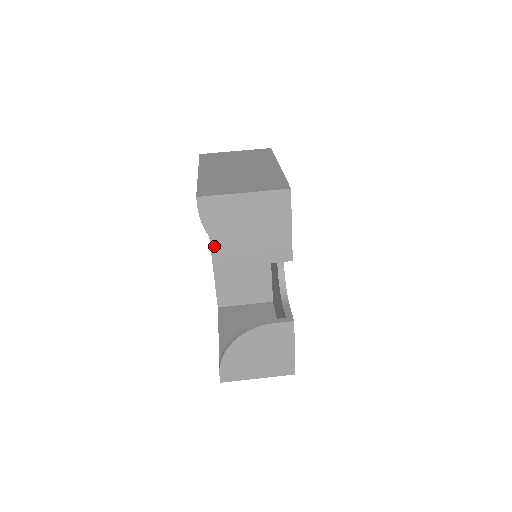
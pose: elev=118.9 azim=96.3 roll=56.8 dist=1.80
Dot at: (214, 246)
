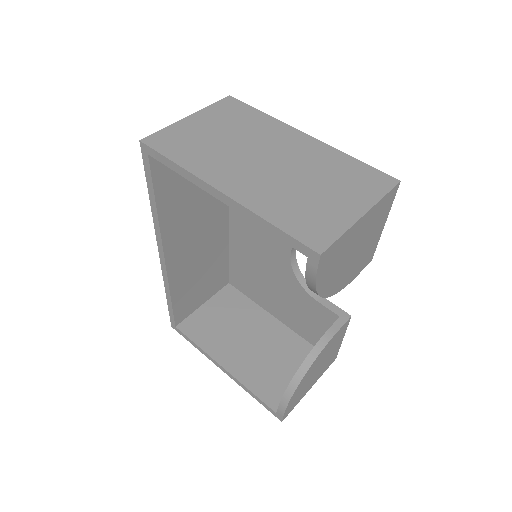
Dot at: (169, 262)
